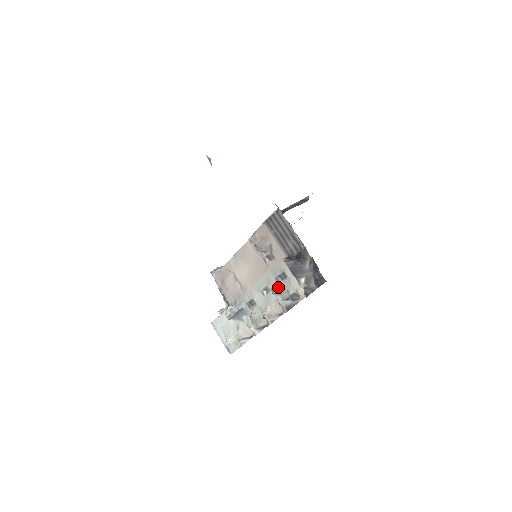
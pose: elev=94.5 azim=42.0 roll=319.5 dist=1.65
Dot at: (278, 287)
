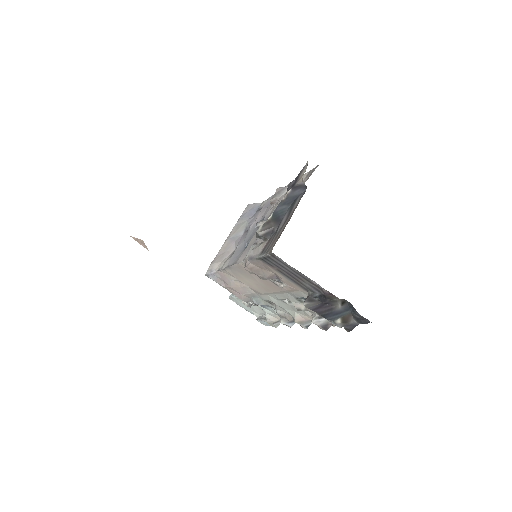
Dot at: (303, 306)
